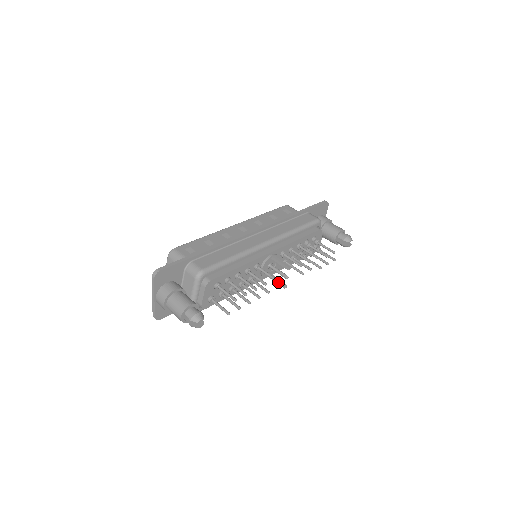
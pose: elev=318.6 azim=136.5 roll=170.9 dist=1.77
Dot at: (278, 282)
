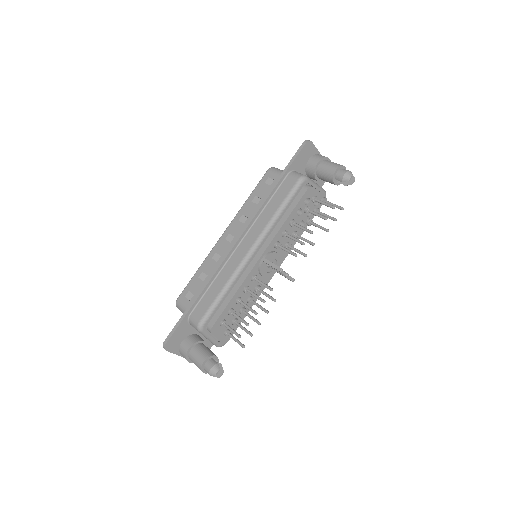
Dot at: (285, 277)
